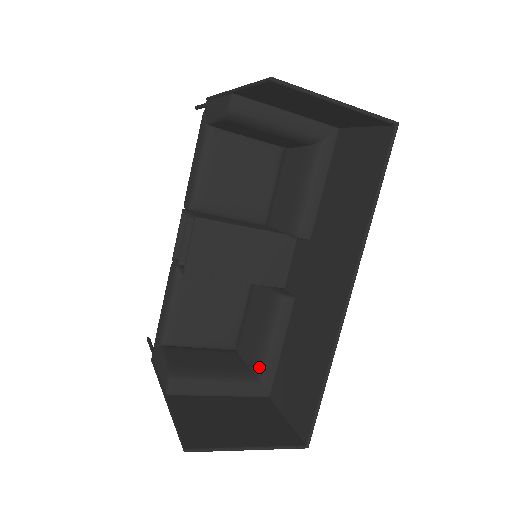
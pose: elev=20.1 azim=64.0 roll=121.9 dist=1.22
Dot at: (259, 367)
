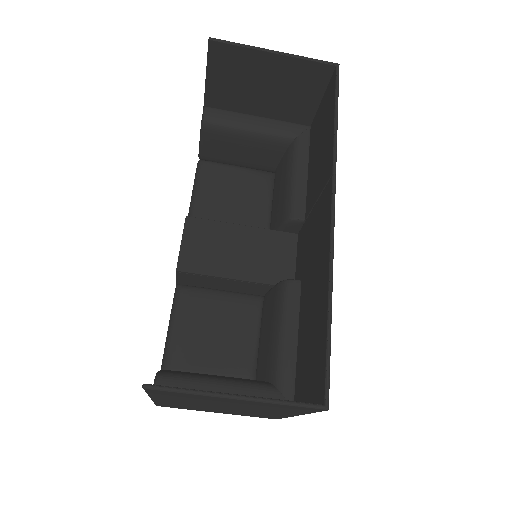
Dot at: (273, 371)
